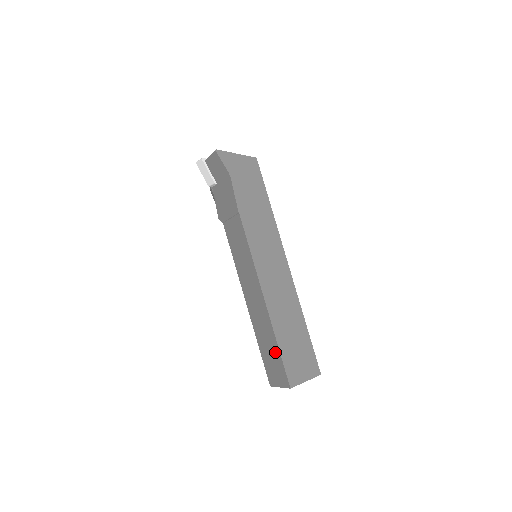
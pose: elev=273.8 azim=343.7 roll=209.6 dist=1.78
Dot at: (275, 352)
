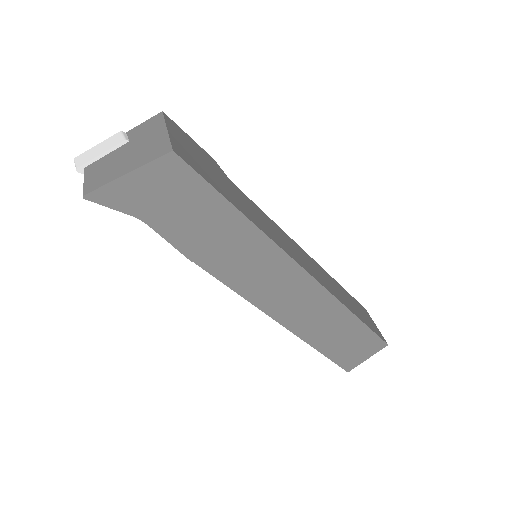
Dot at: occluded
